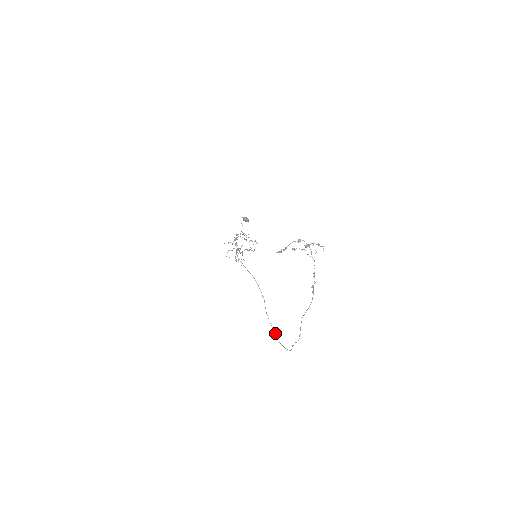
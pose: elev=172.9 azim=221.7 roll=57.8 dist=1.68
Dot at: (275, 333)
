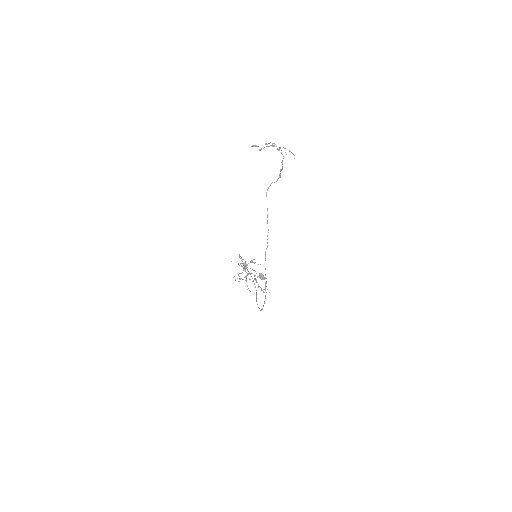
Dot at: occluded
